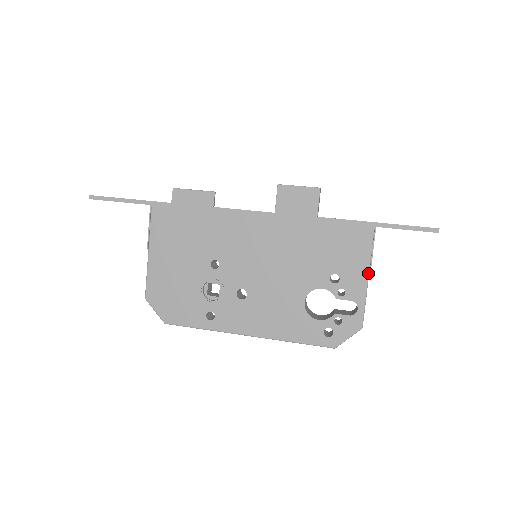
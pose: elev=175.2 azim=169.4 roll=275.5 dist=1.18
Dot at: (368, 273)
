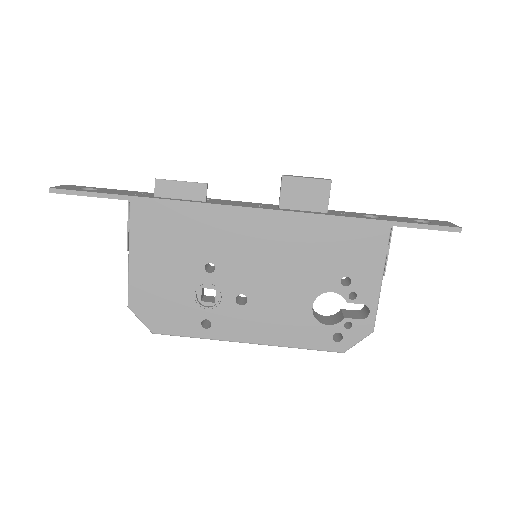
Dot at: (382, 275)
